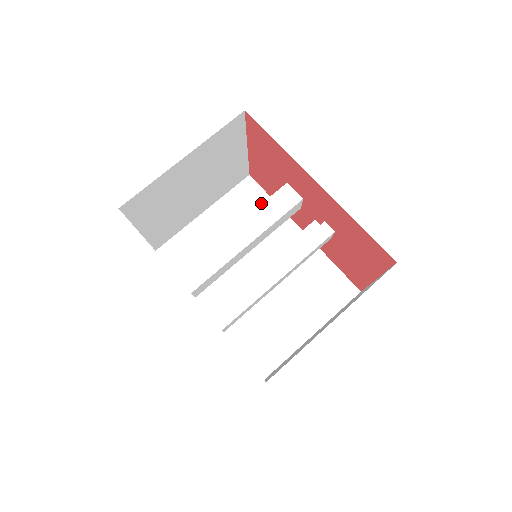
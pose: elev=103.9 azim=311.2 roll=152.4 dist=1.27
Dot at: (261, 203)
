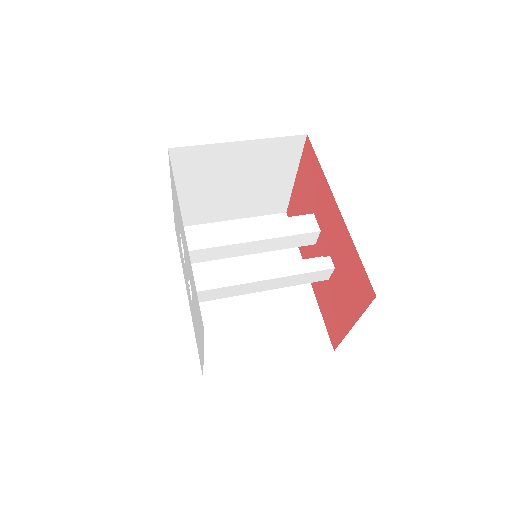
Dot at: occluded
